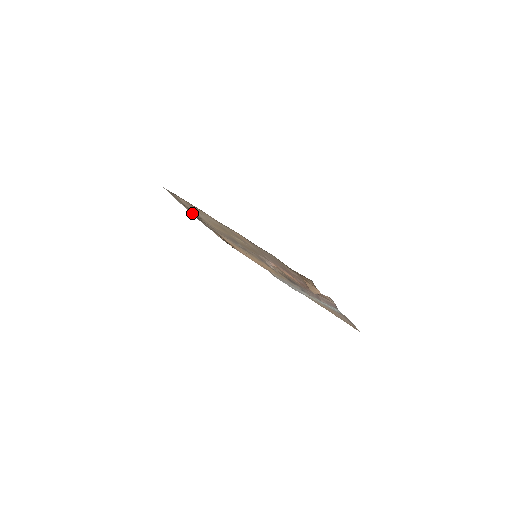
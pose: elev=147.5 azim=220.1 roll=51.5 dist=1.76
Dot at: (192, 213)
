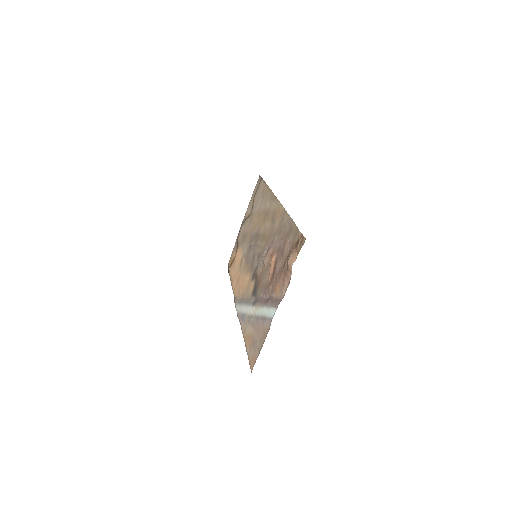
Dot at: (247, 213)
